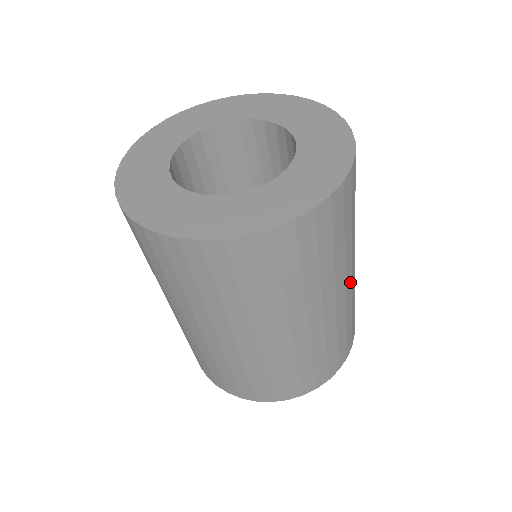
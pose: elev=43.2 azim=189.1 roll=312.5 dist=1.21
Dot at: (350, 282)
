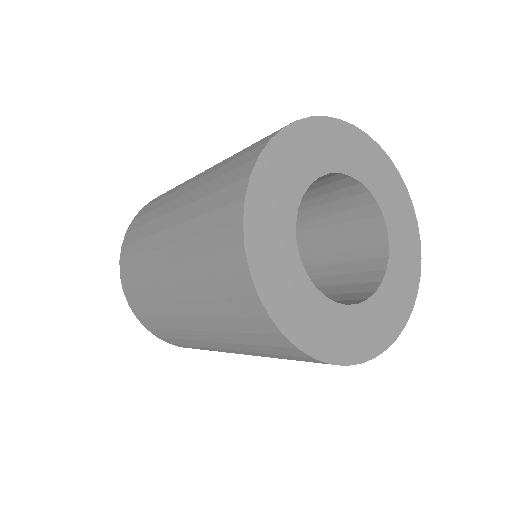
Dot at: occluded
